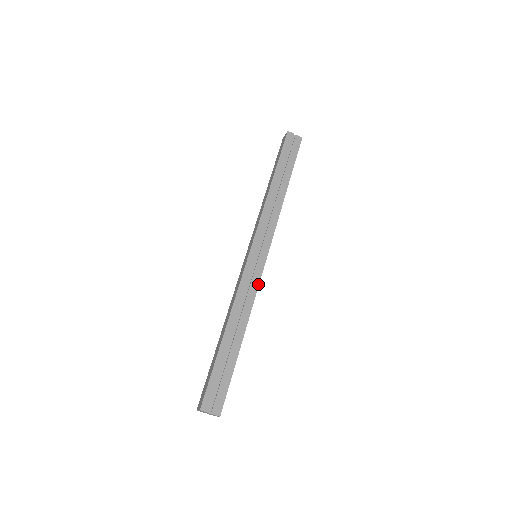
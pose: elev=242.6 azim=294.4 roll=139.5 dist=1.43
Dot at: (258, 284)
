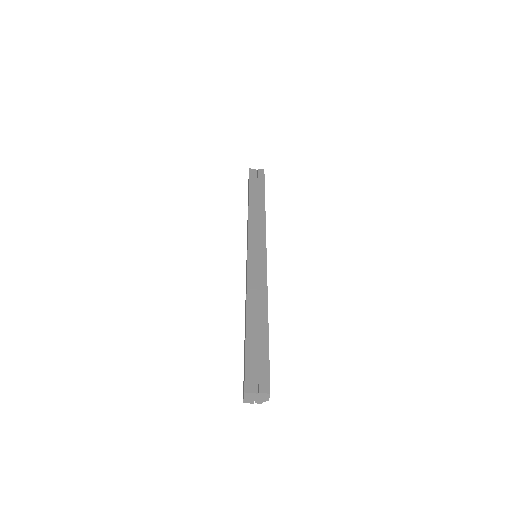
Dot at: (266, 272)
